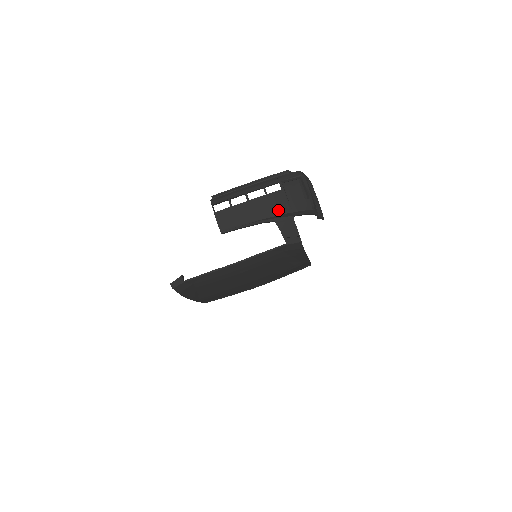
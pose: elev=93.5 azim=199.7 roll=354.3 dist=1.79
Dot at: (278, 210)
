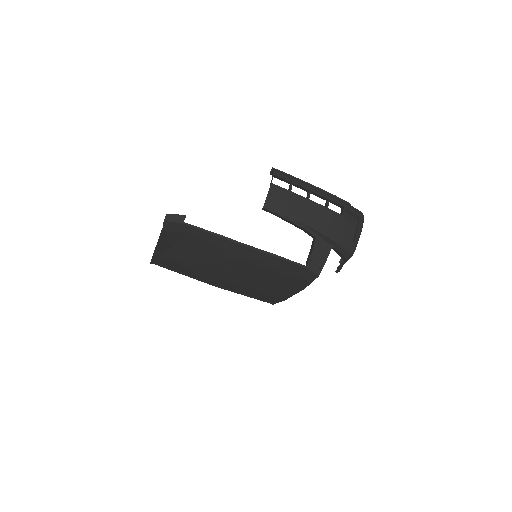
Dot at: (327, 230)
